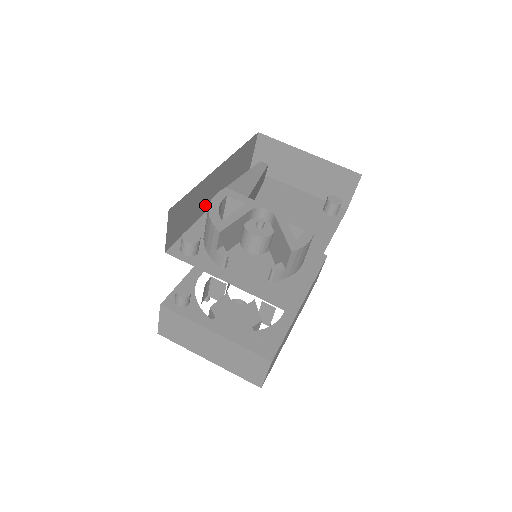
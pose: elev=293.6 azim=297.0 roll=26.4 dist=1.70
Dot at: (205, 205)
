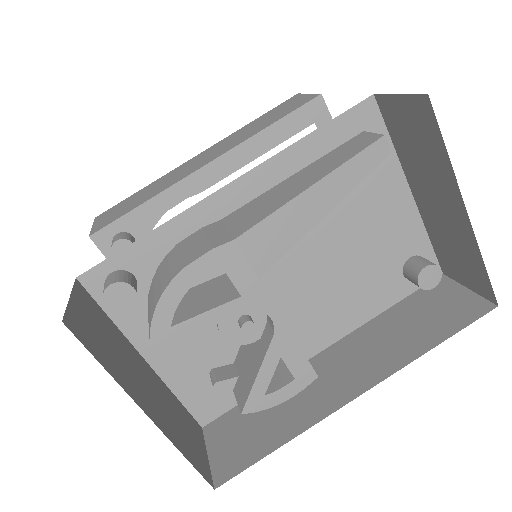
Dot at: occluded
